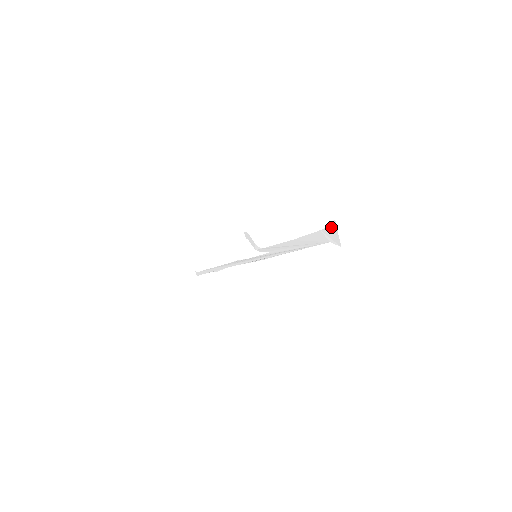
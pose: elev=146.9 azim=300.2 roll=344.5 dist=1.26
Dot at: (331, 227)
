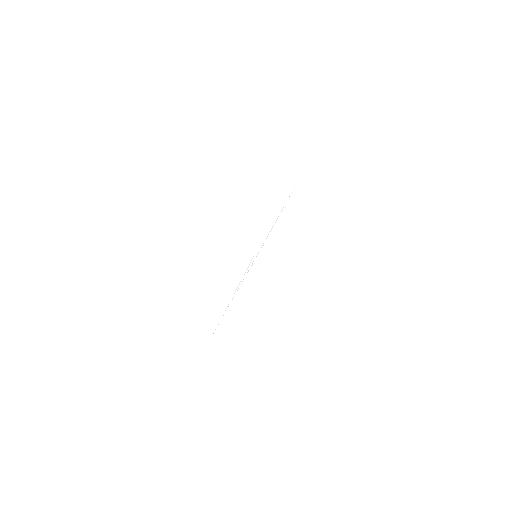
Dot at: occluded
